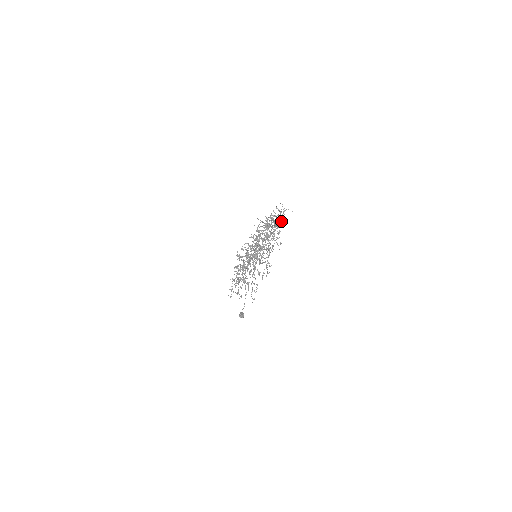
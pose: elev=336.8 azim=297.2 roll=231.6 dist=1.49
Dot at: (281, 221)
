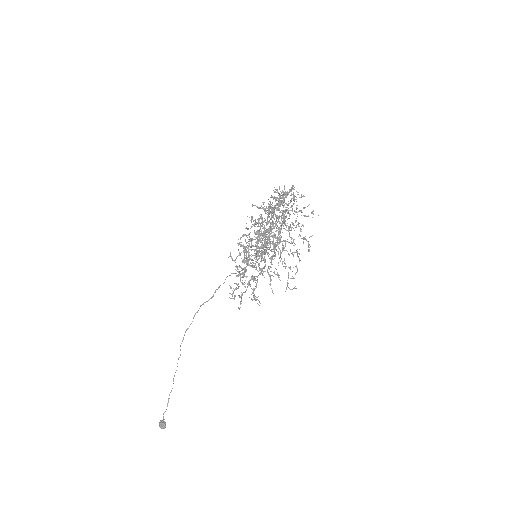
Dot at: (293, 198)
